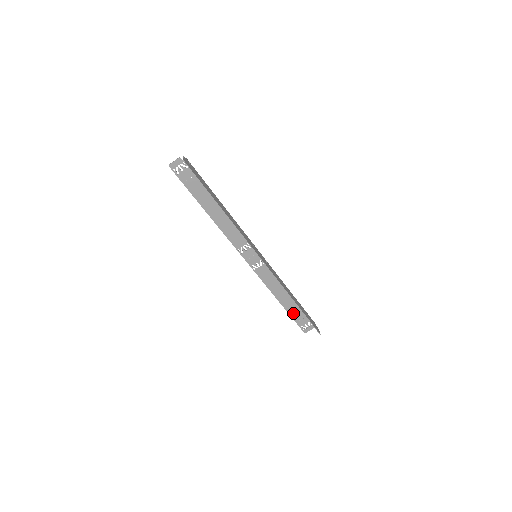
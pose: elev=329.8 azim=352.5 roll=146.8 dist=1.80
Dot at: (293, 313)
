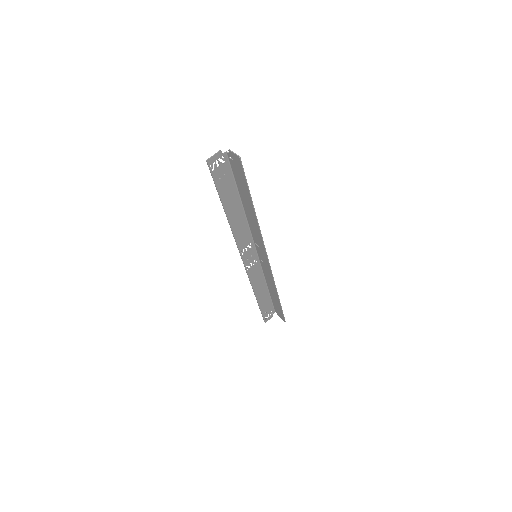
Dot at: (263, 306)
